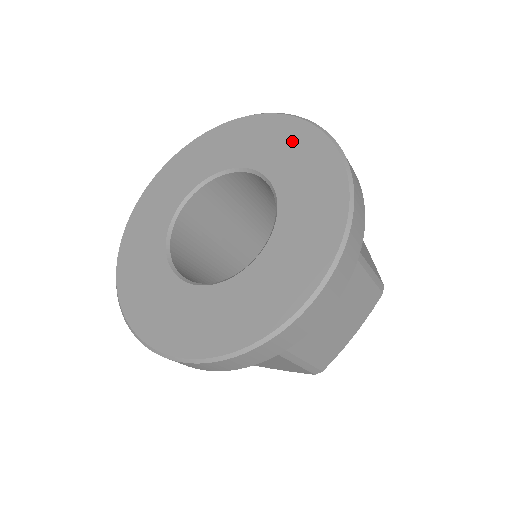
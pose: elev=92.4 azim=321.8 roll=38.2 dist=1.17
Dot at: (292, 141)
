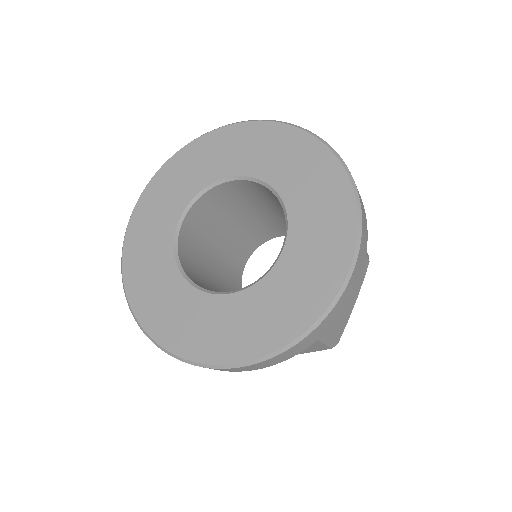
Dot at: (331, 216)
